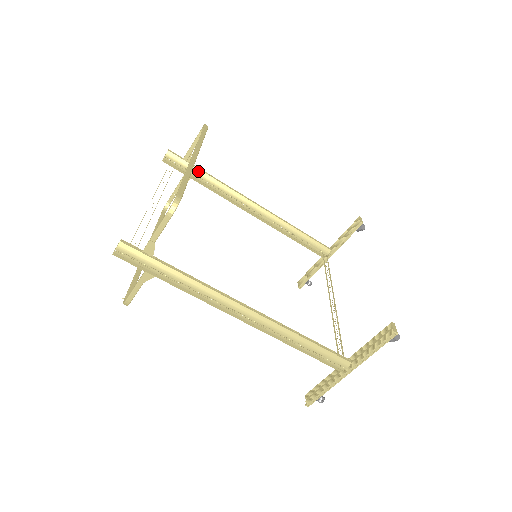
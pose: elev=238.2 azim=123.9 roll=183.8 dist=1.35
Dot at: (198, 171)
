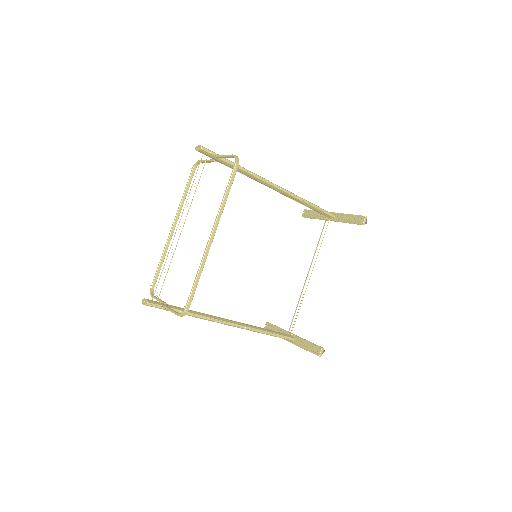
Dot at: (228, 164)
